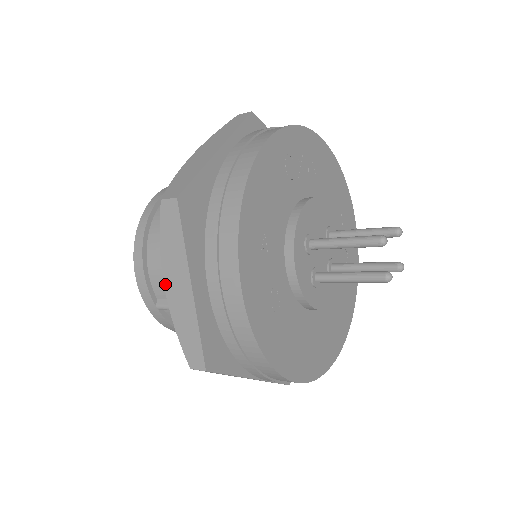
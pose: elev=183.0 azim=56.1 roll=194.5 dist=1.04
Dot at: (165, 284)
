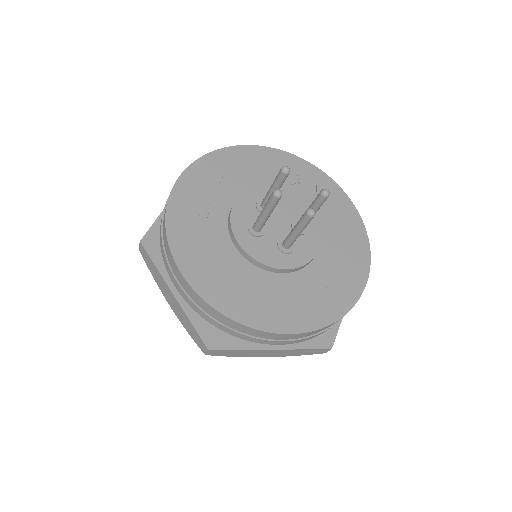
Dot at: occluded
